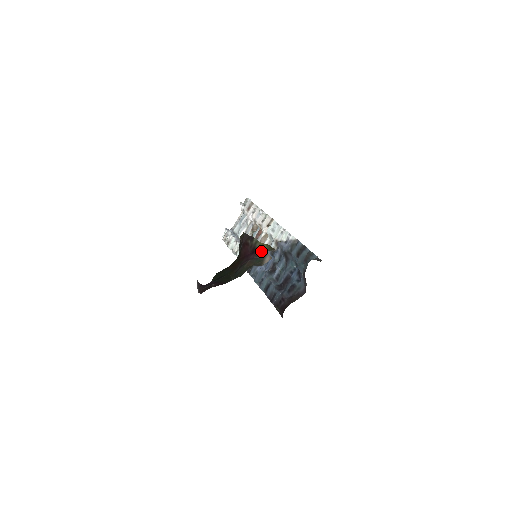
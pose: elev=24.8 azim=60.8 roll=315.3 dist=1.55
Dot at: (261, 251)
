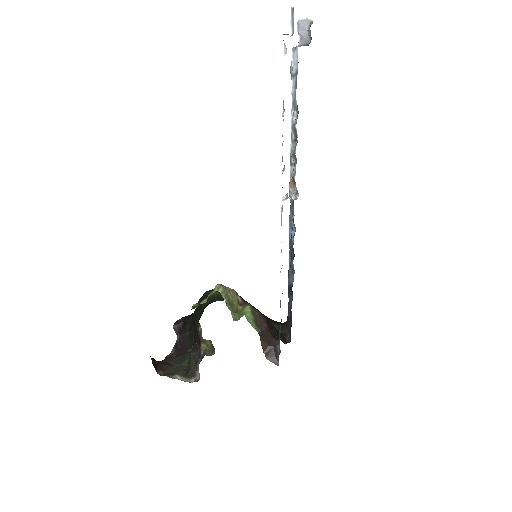
Dot at: (204, 347)
